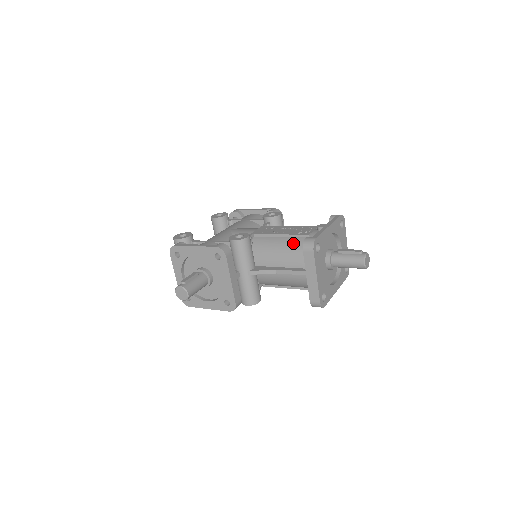
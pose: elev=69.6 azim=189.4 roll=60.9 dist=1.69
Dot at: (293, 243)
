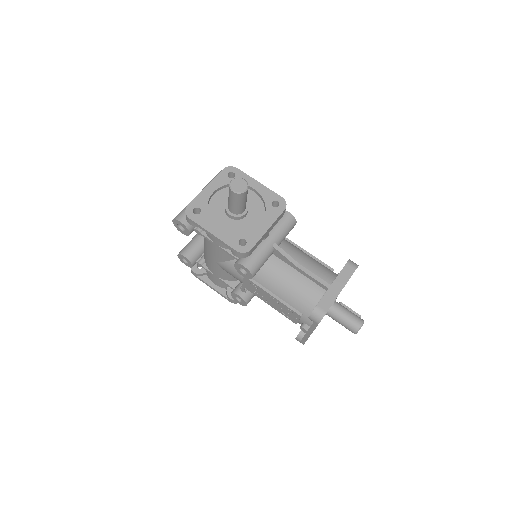
Dot at: (320, 263)
